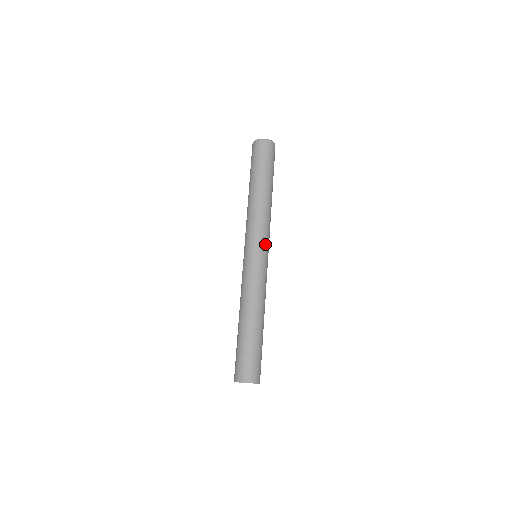
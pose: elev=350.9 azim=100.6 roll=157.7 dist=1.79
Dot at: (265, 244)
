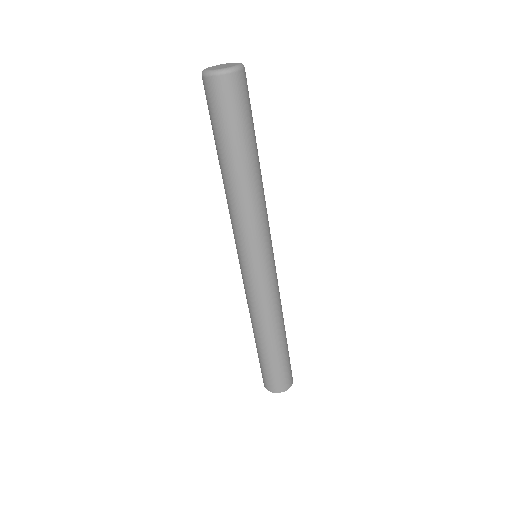
Dot at: (250, 252)
